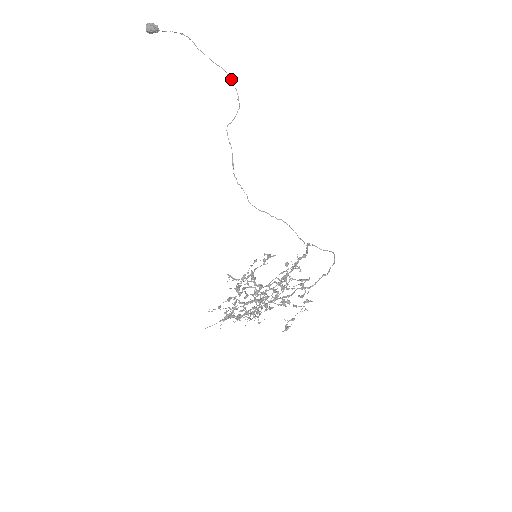
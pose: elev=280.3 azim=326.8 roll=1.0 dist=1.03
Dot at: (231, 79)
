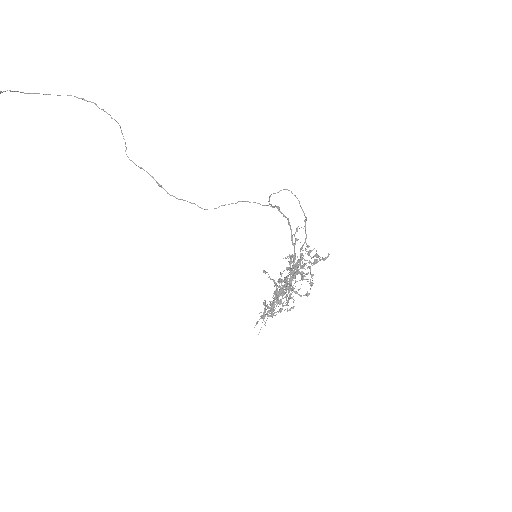
Dot at: (87, 101)
